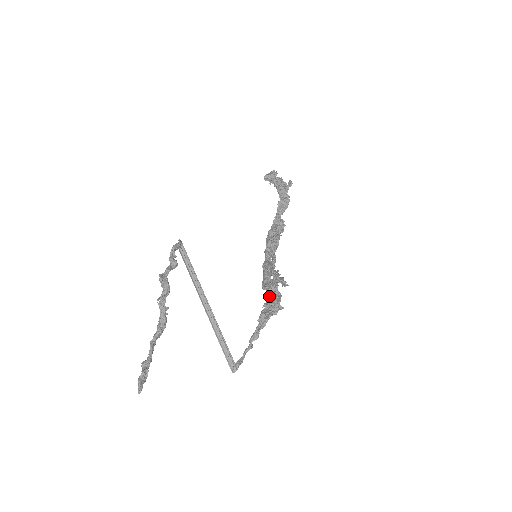
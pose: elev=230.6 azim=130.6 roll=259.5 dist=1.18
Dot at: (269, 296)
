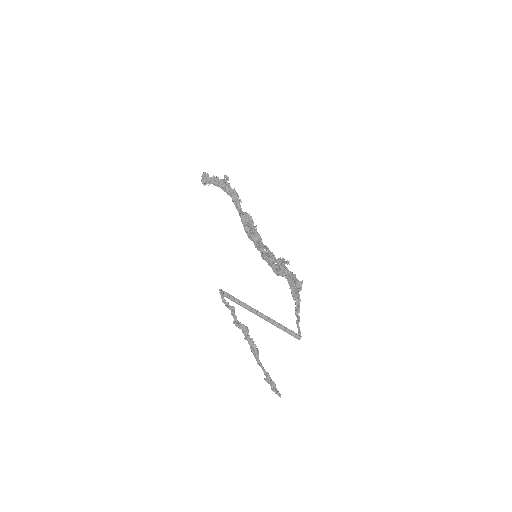
Dot at: (287, 279)
